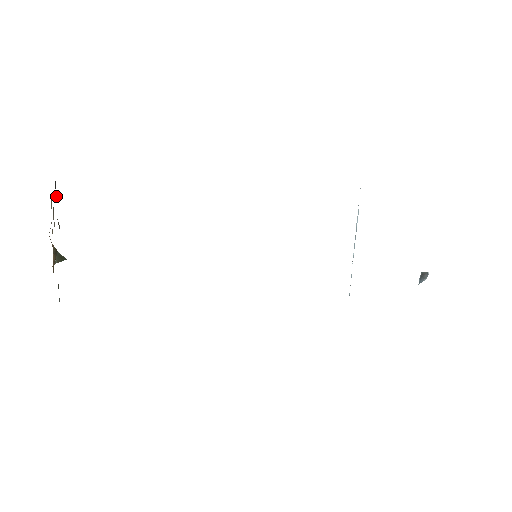
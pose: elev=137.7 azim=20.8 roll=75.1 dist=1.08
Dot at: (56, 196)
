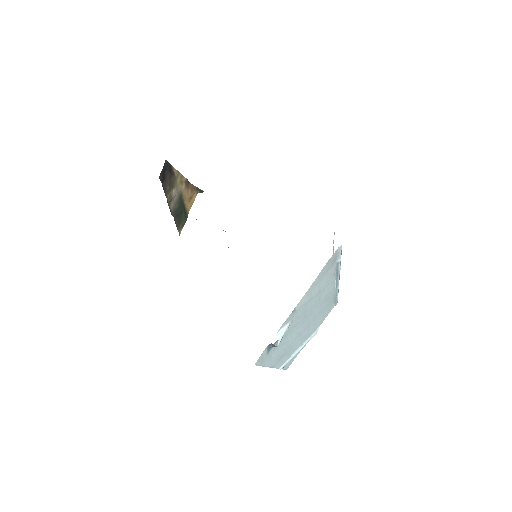
Dot at: (167, 185)
